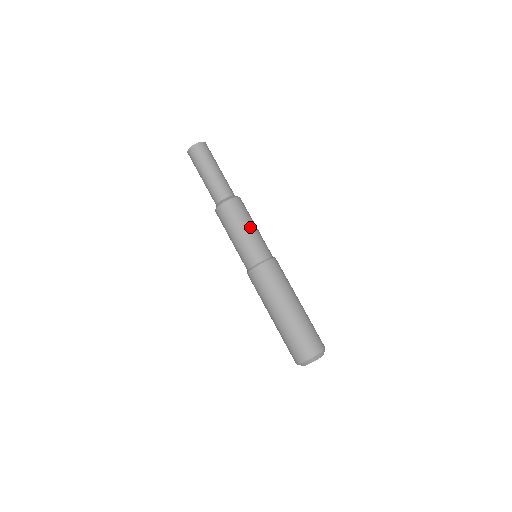
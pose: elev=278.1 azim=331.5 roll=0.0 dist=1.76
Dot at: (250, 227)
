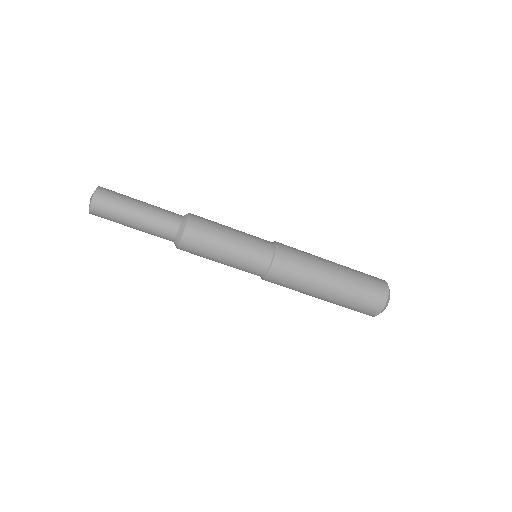
Dot at: (223, 257)
